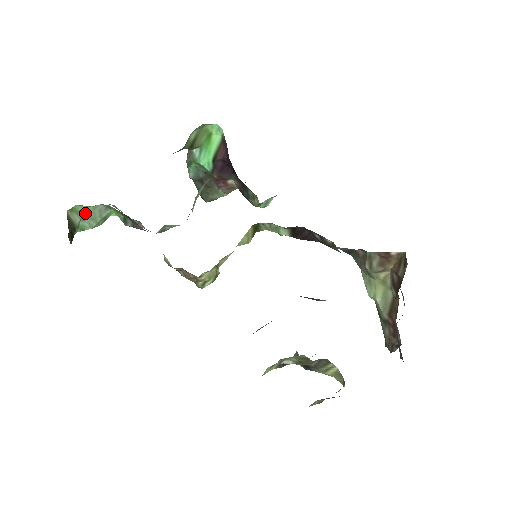
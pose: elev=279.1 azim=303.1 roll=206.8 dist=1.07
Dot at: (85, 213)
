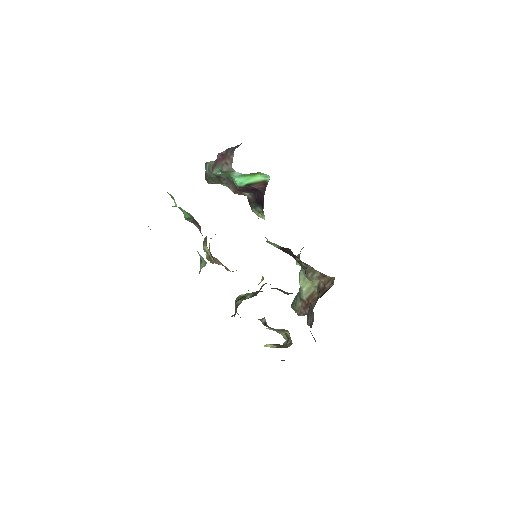
Dot at: occluded
